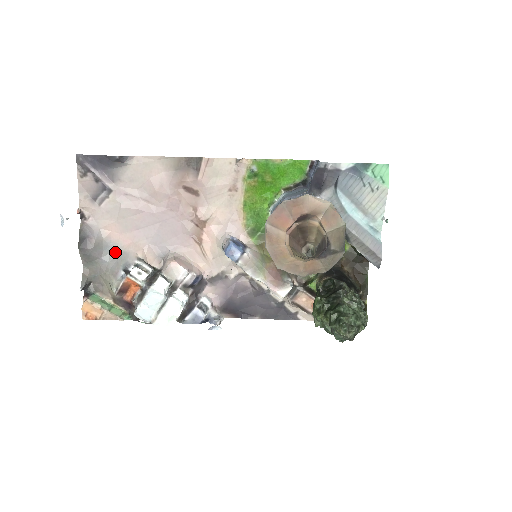
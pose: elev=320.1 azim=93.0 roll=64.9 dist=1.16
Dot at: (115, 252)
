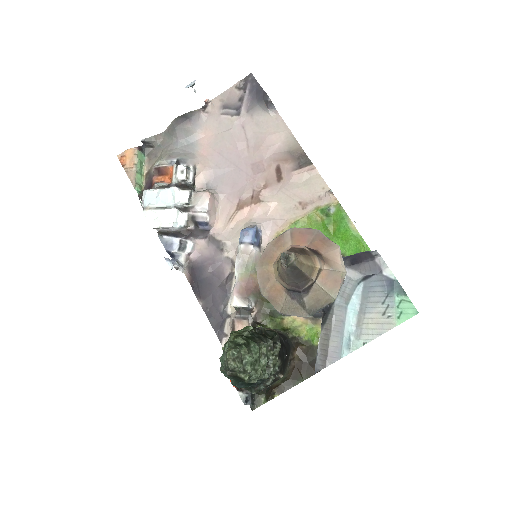
Dot at: (190, 148)
